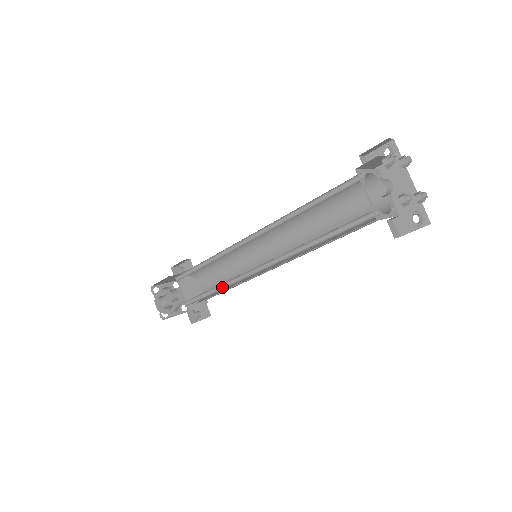
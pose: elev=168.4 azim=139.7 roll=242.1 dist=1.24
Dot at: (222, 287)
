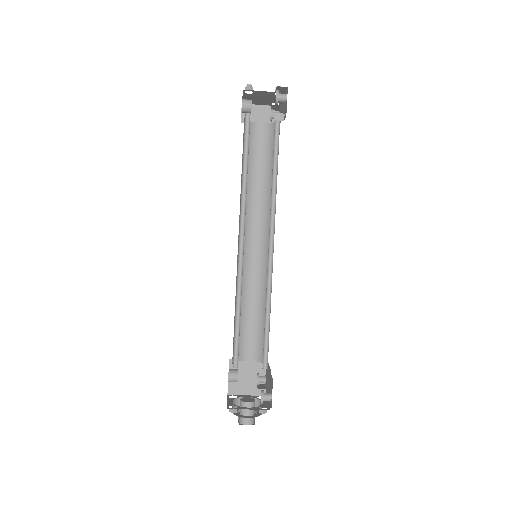
Dot at: occluded
